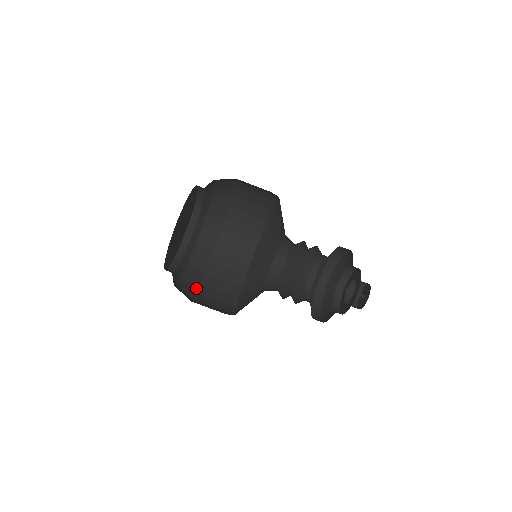
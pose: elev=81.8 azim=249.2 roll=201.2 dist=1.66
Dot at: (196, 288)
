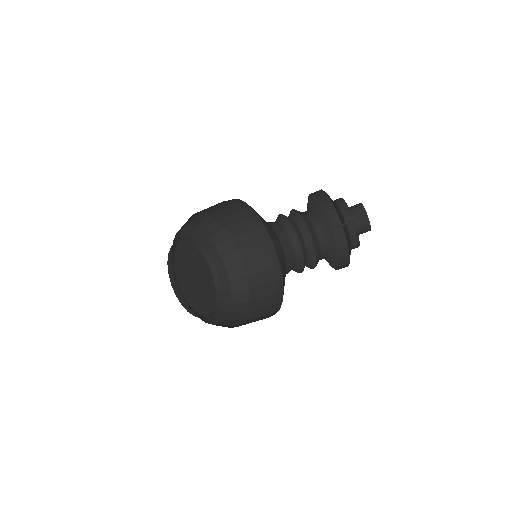
Dot at: (247, 308)
